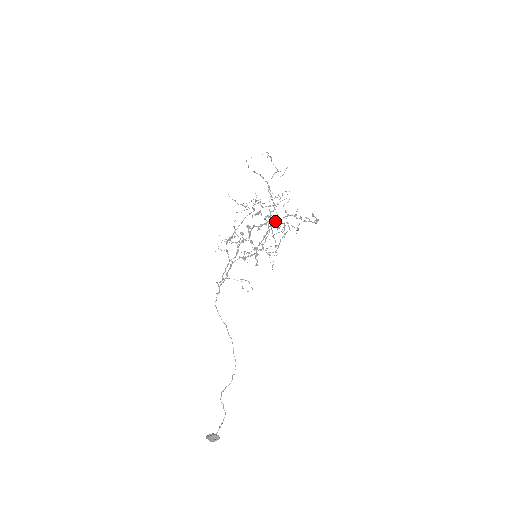
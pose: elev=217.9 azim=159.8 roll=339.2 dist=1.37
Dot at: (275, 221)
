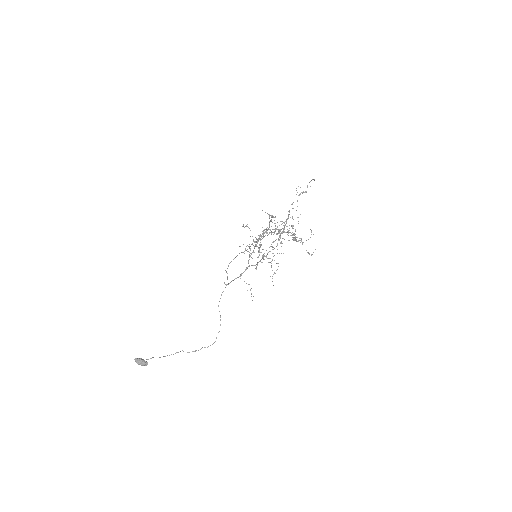
Dot at: occluded
